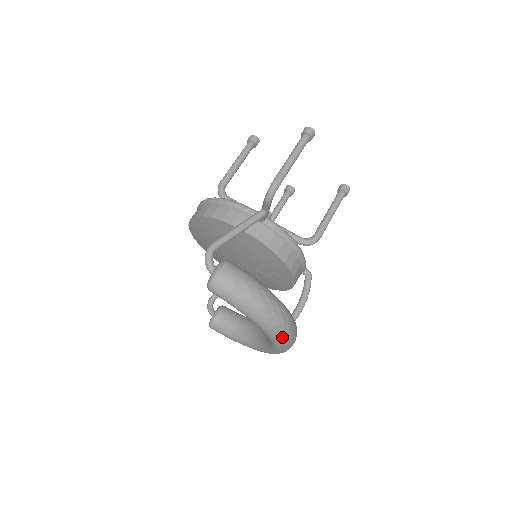
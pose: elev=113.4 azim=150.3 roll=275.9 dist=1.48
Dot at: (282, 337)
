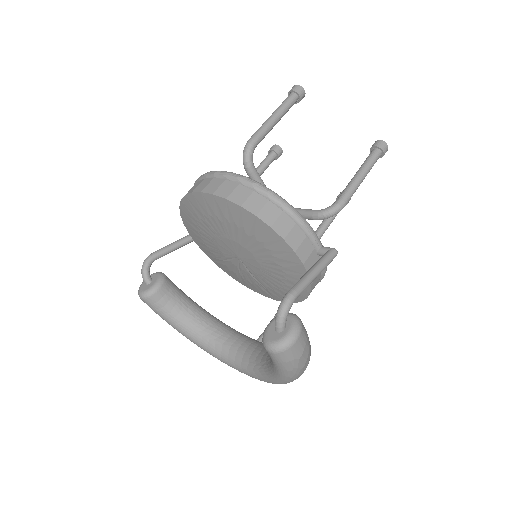
Dot at: occluded
